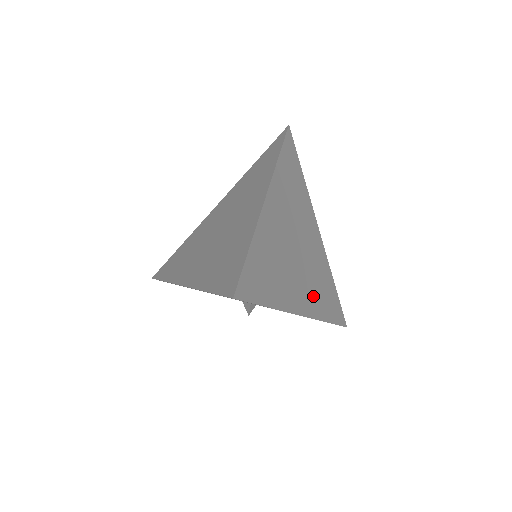
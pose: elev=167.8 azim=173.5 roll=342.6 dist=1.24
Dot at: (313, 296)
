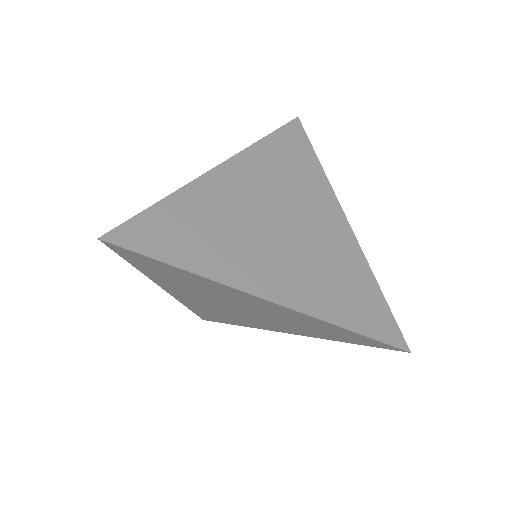
Dot at: (314, 196)
